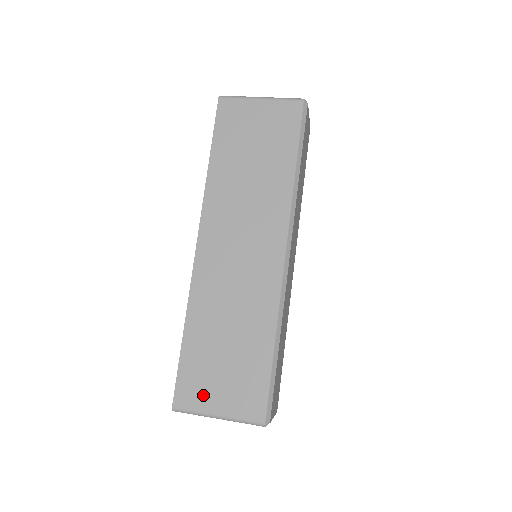
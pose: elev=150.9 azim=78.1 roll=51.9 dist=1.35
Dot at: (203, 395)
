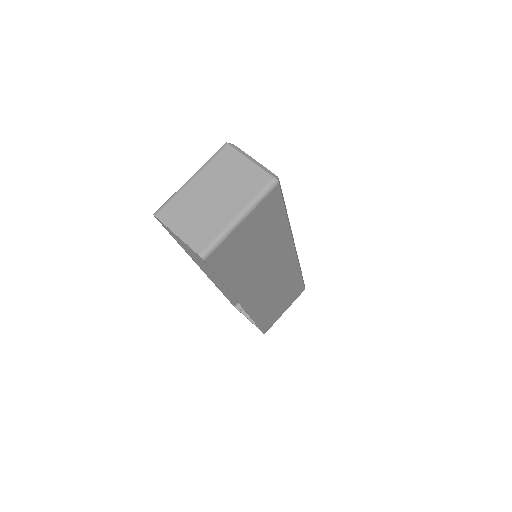
Dot at: (276, 318)
